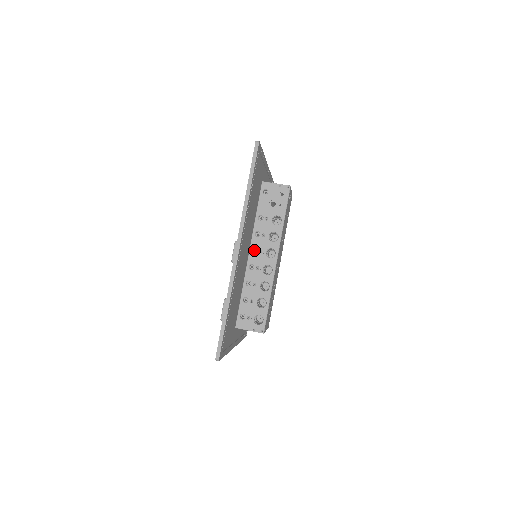
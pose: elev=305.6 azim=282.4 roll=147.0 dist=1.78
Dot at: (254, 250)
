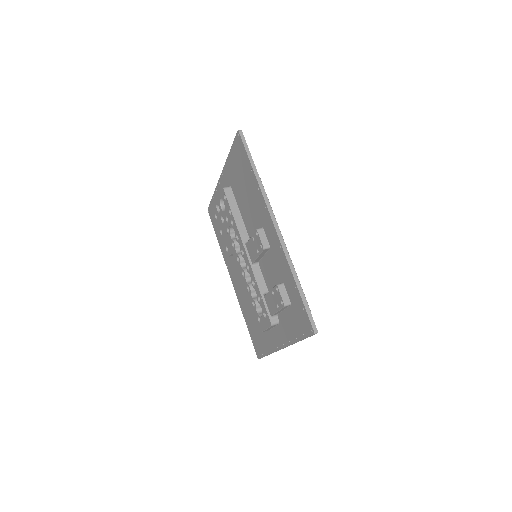
Dot at: occluded
